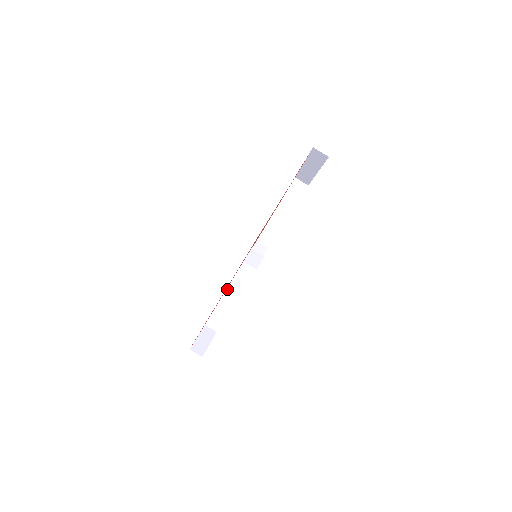
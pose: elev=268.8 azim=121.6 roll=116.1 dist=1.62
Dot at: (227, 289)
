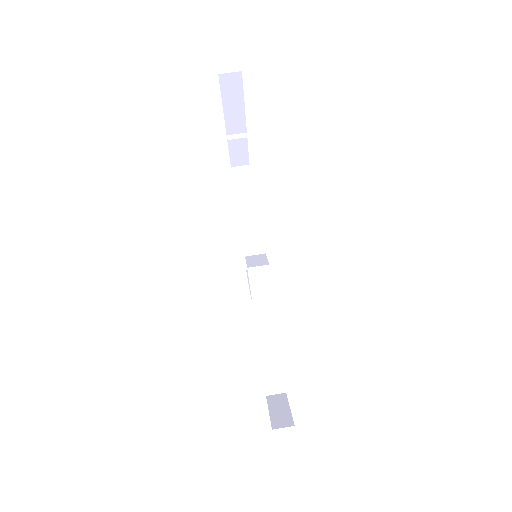
Dot at: (256, 322)
